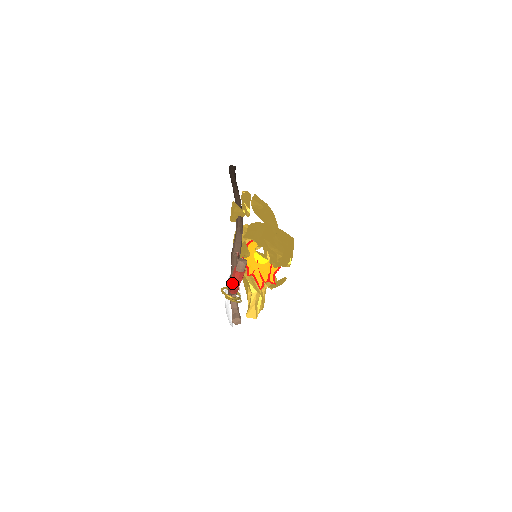
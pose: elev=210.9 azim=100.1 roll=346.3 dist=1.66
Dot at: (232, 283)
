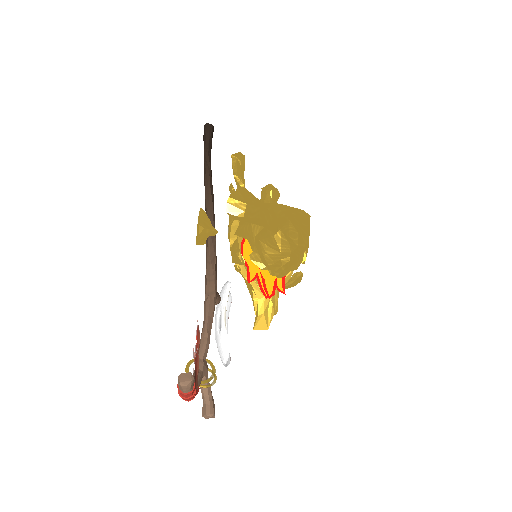
Dot at: occluded
